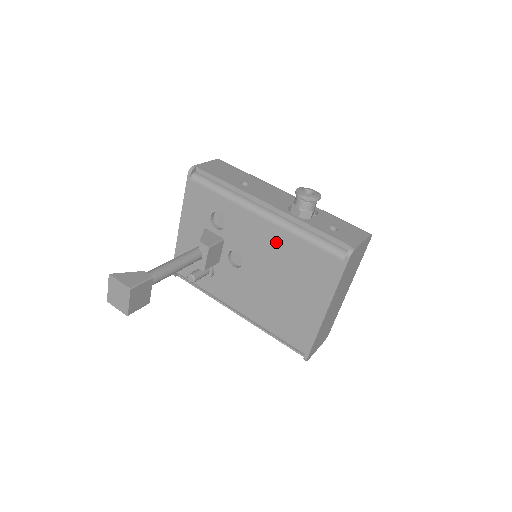
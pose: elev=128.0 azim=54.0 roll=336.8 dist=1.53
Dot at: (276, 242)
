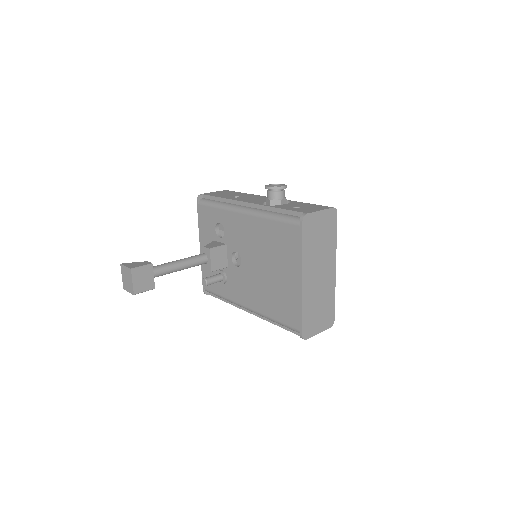
Dot at: (256, 231)
